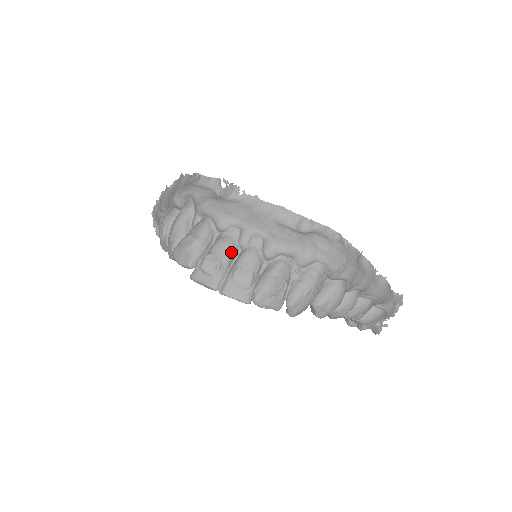
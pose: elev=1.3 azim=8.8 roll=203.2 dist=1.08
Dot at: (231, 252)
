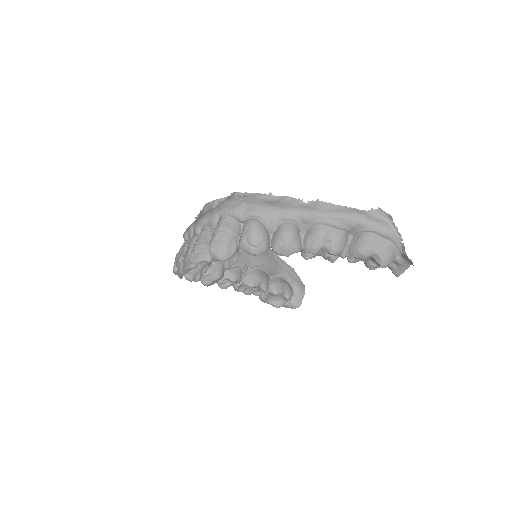
Dot at: (186, 247)
